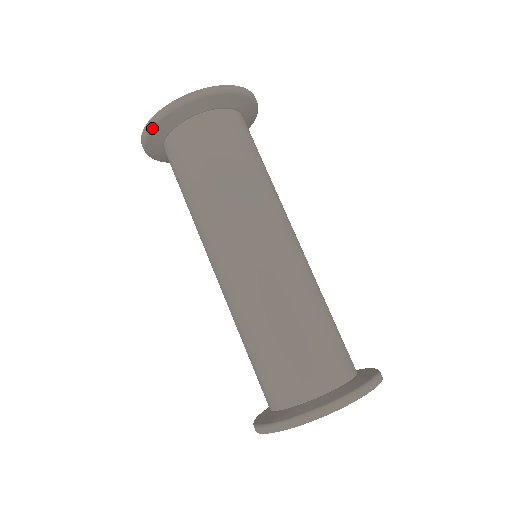
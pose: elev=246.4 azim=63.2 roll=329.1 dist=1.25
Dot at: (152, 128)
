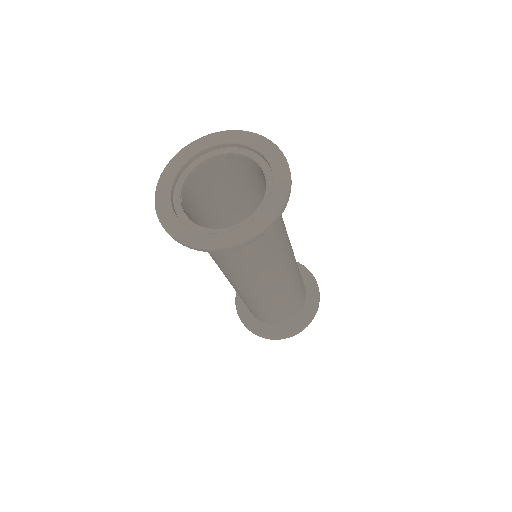
Dot at: (185, 245)
